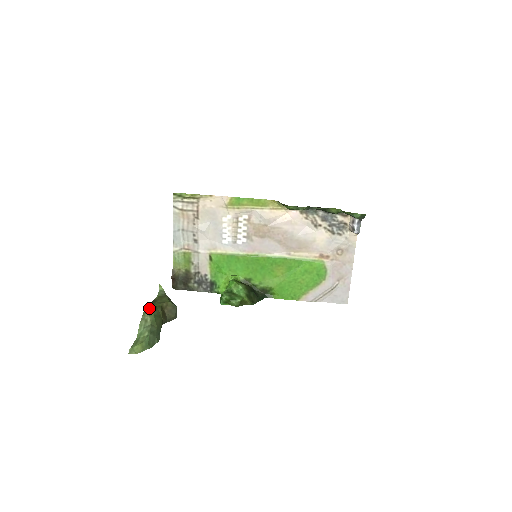
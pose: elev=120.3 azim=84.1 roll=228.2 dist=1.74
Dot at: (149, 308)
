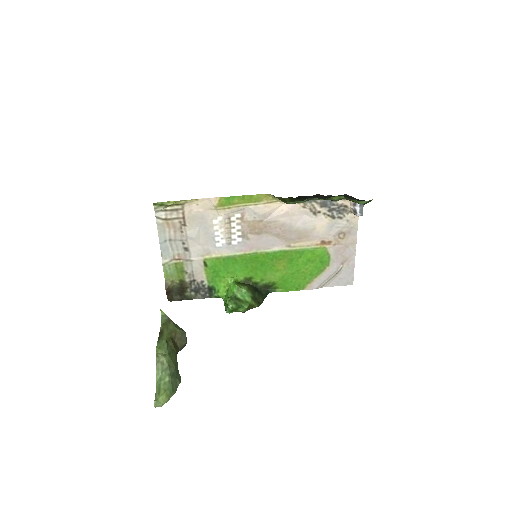
Dot at: (160, 346)
